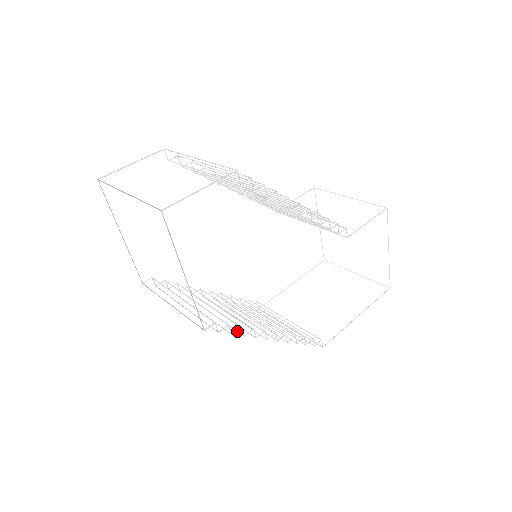
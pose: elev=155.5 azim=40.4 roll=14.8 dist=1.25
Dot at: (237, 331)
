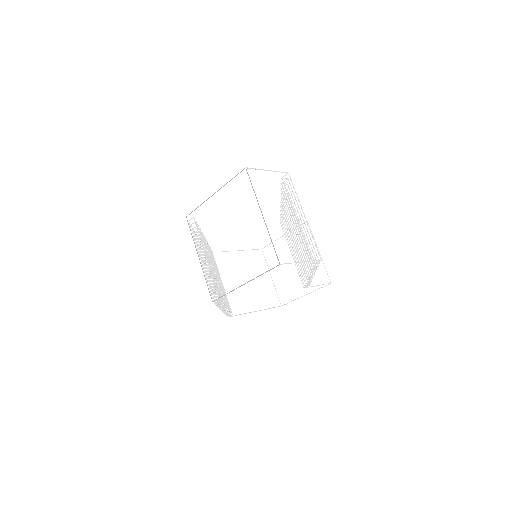
Dot at: occluded
